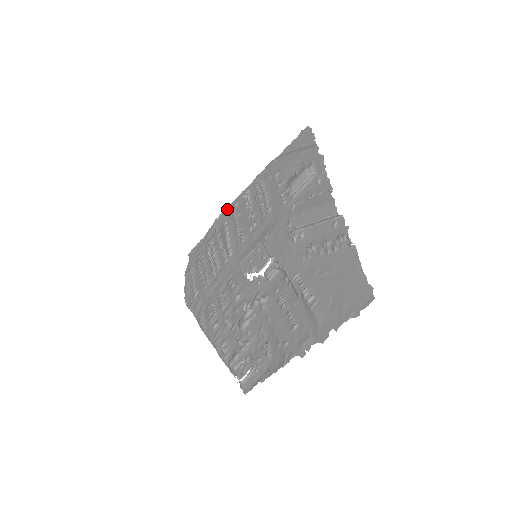
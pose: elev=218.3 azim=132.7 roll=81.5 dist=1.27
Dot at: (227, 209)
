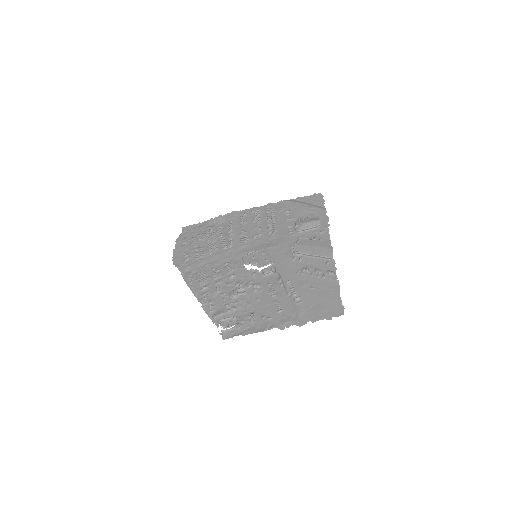
Dot at: (235, 213)
